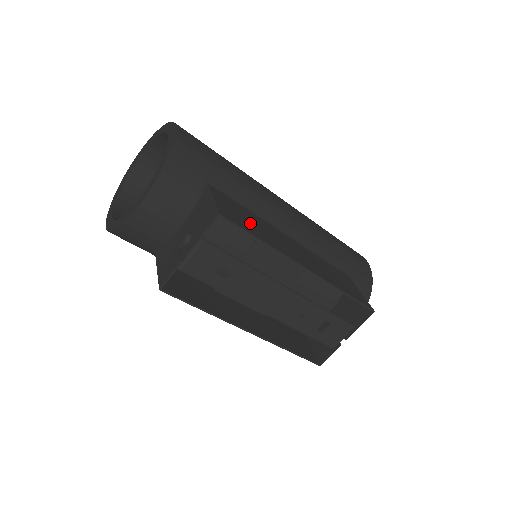
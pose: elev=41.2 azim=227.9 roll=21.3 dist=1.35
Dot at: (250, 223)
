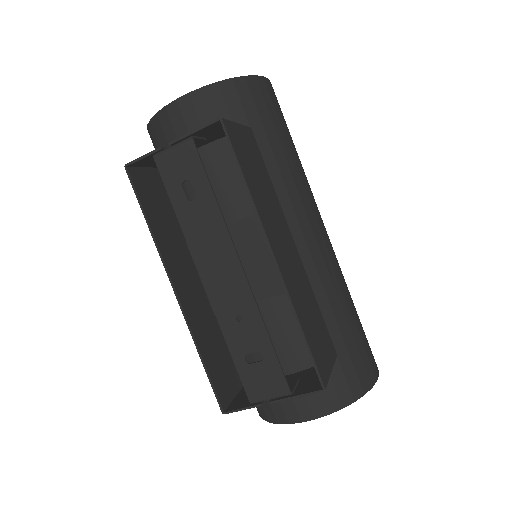
Dot at: (255, 174)
